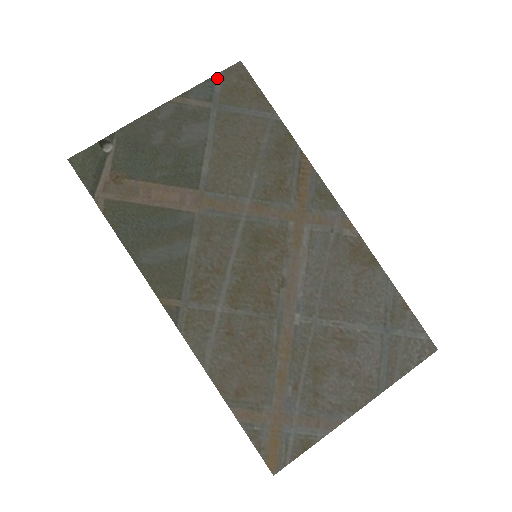
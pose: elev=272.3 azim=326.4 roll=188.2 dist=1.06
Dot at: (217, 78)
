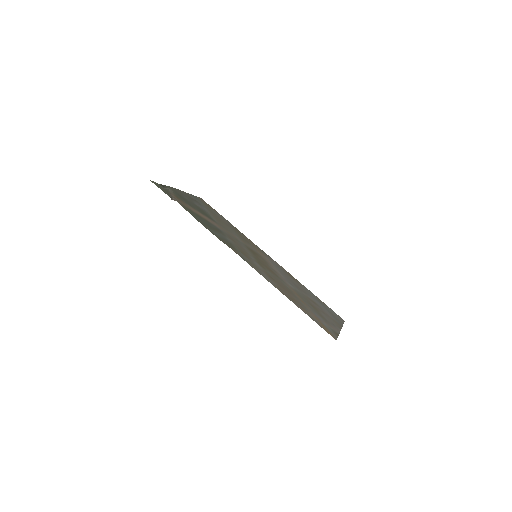
Dot at: (196, 197)
